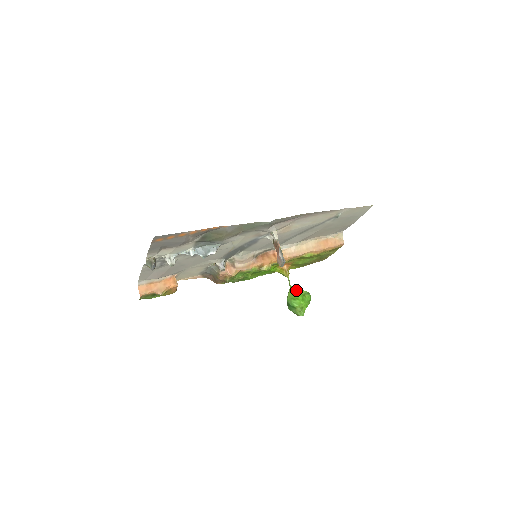
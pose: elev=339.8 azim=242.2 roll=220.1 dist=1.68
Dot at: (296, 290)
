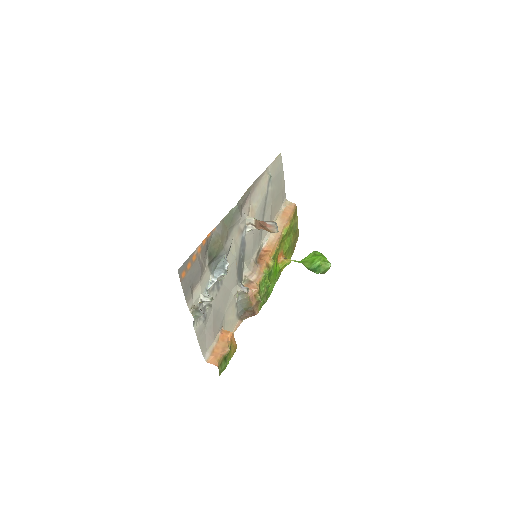
Dot at: (306, 258)
